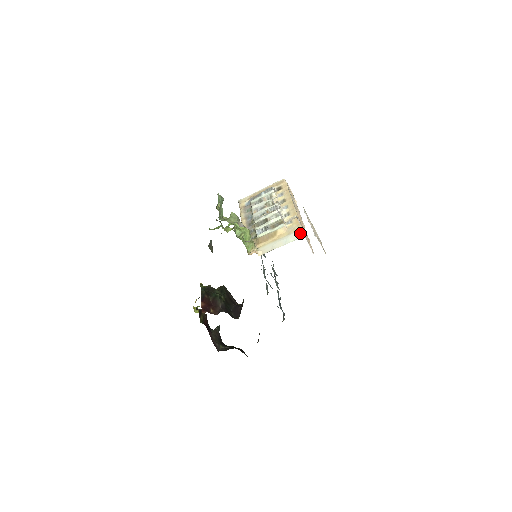
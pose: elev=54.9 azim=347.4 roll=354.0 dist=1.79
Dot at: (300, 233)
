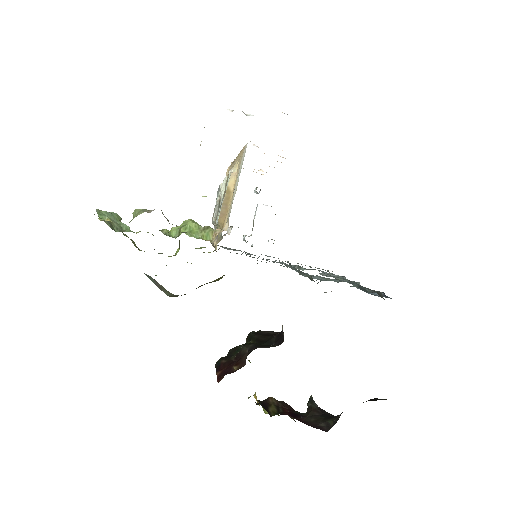
Dot at: (245, 148)
